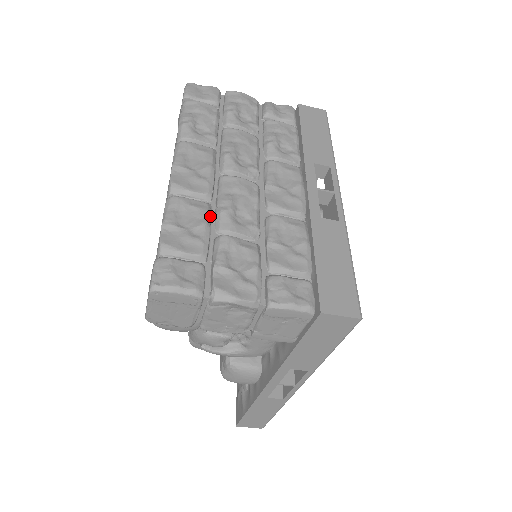
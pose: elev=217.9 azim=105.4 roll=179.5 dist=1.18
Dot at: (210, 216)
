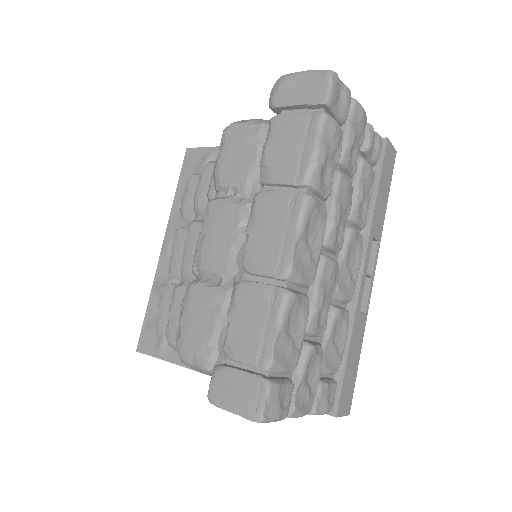
Dot at: (307, 317)
